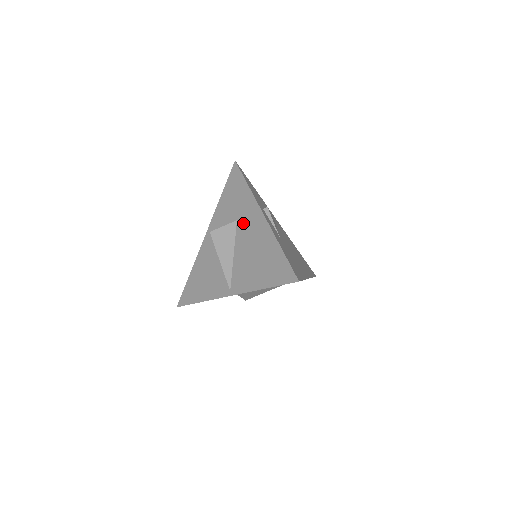
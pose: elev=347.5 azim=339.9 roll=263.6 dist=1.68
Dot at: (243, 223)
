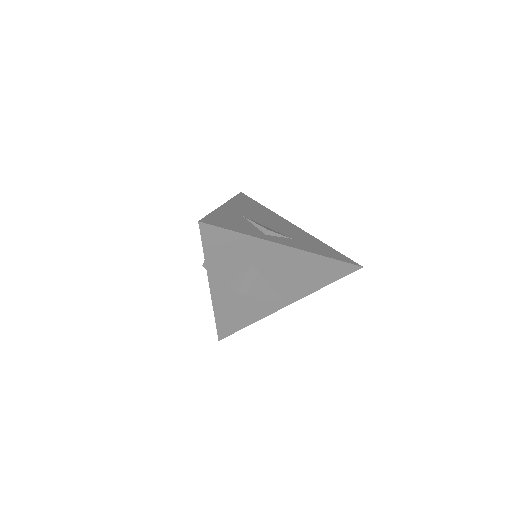
Dot at: (264, 263)
